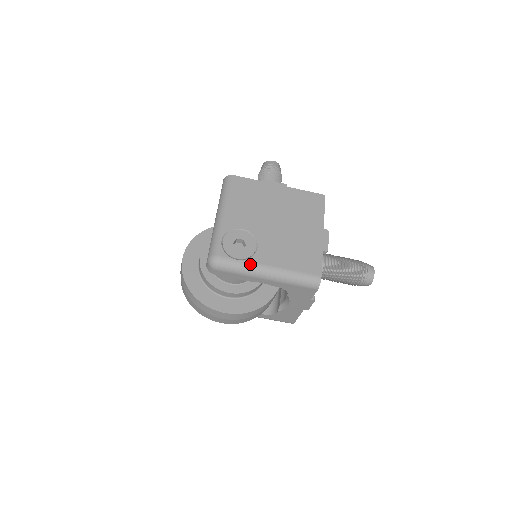
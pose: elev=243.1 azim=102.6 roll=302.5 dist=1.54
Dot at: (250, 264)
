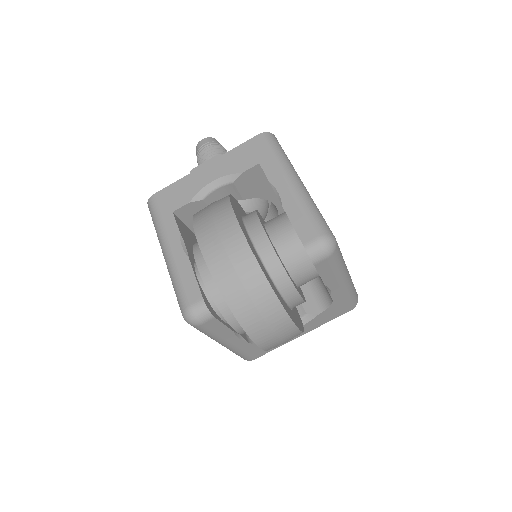
Dot at: occluded
